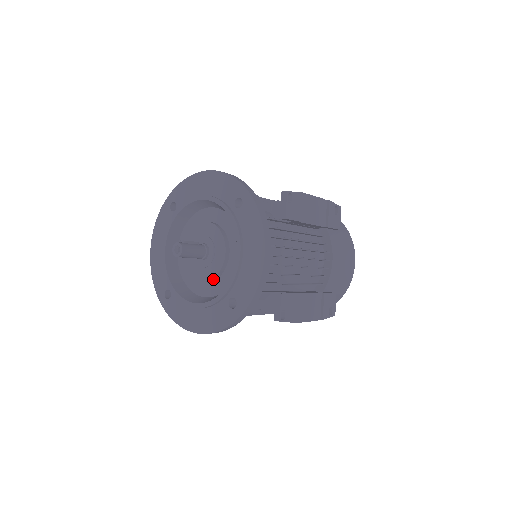
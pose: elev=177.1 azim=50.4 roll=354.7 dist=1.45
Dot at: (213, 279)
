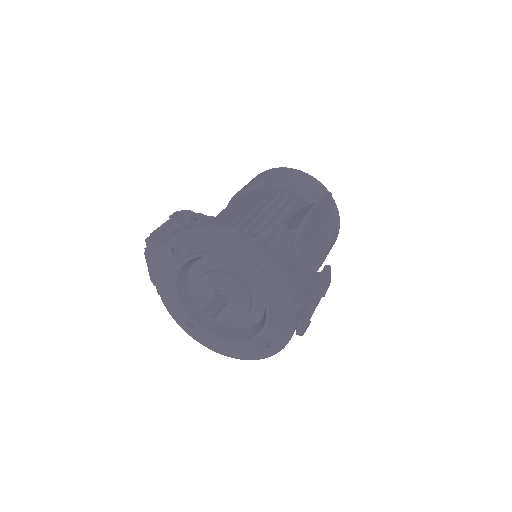
Dot at: (238, 319)
